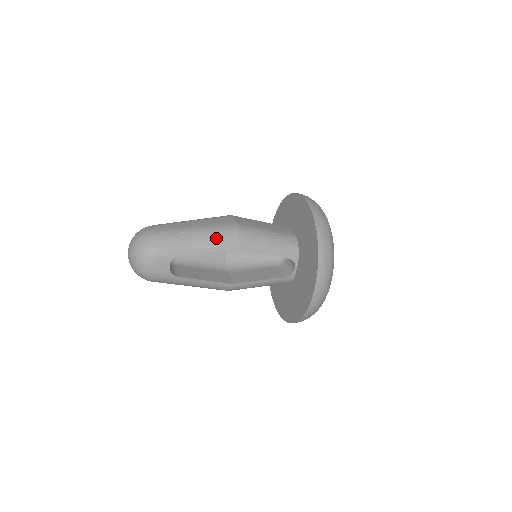
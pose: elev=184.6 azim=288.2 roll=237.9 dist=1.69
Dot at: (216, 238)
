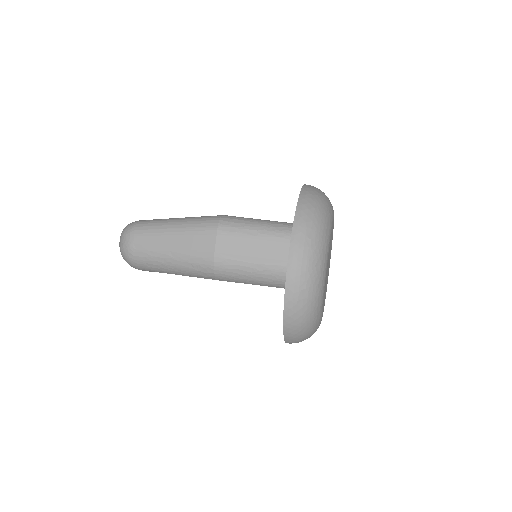
Dot at: (190, 270)
